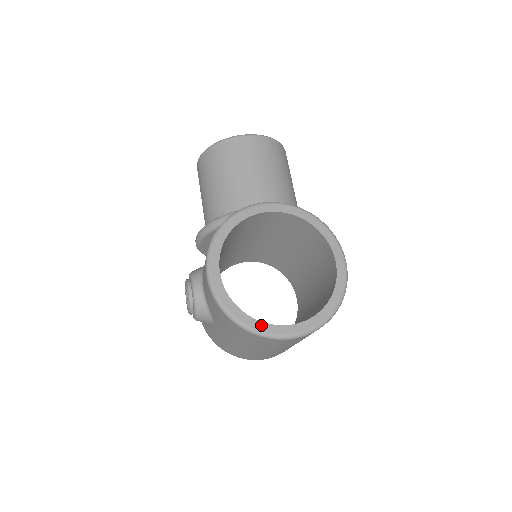
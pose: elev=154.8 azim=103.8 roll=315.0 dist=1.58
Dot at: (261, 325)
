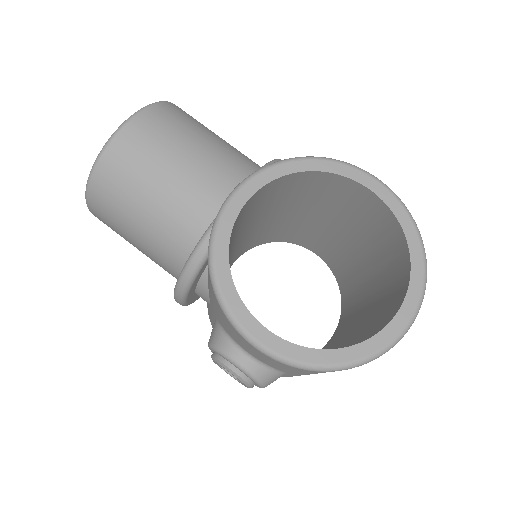
Dot at: (370, 344)
